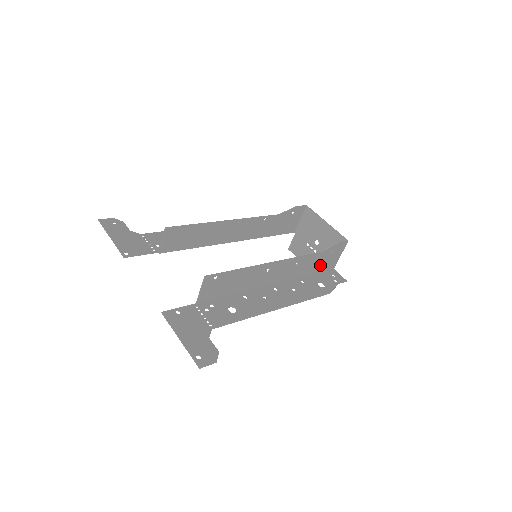
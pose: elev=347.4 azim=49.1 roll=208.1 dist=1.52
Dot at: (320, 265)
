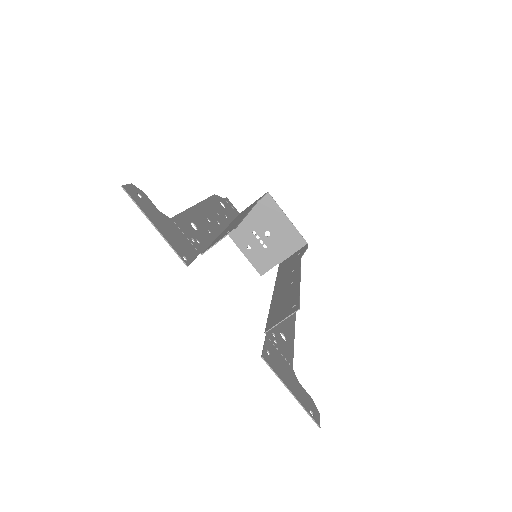
Dot at: occluded
